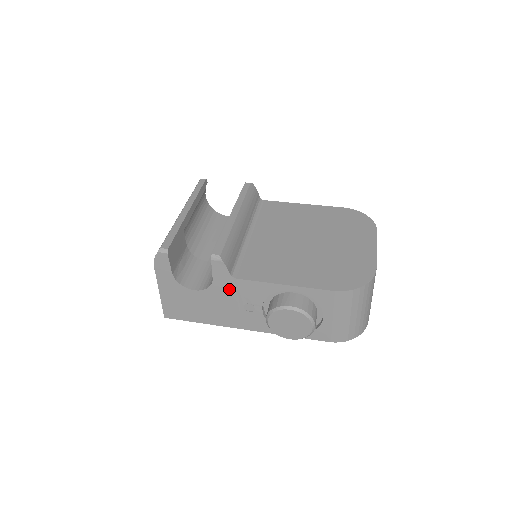
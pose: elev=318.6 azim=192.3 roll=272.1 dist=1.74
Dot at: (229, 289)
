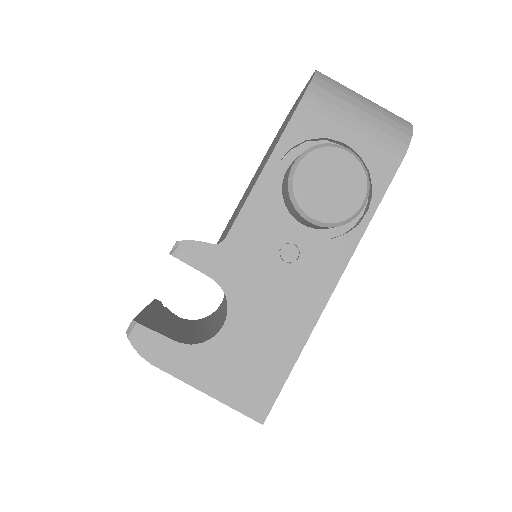
Dot at: (241, 264)
